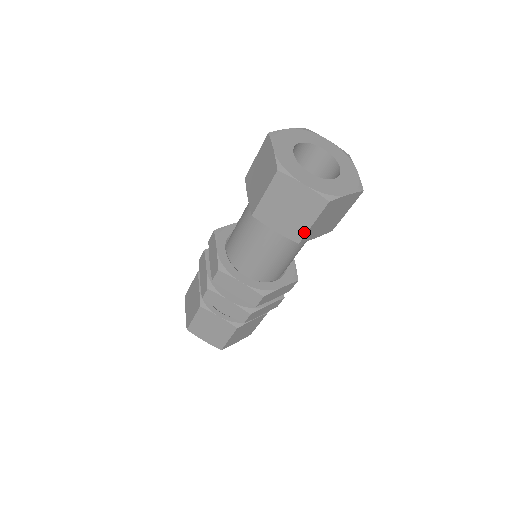
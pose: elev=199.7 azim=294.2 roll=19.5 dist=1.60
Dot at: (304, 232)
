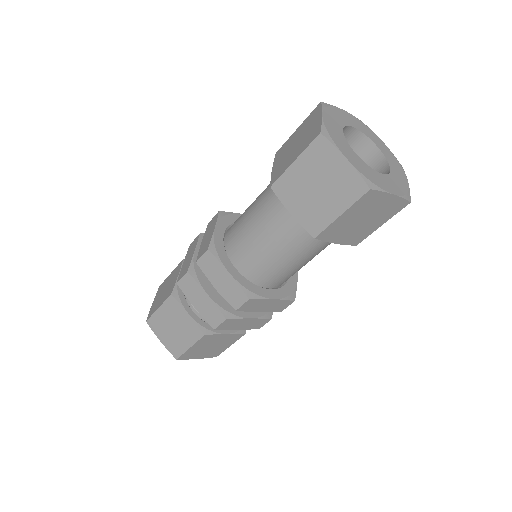
Dot at: (326, 224)
